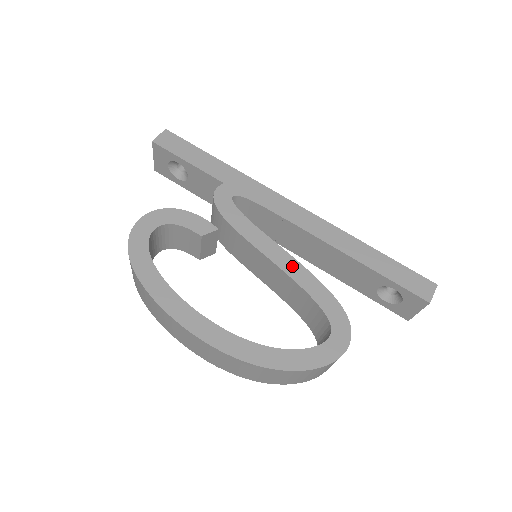
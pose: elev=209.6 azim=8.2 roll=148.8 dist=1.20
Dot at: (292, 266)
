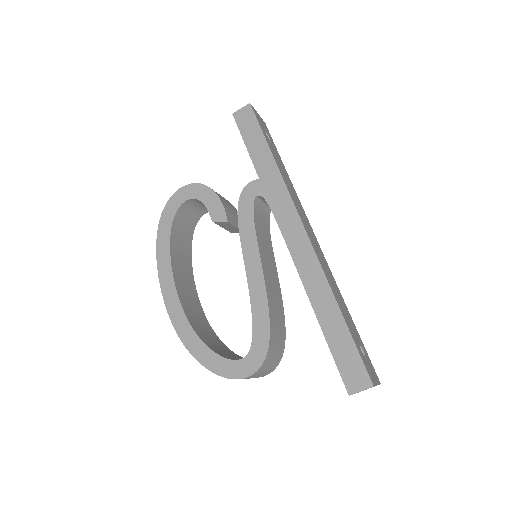
Dot at: (257, 285)
